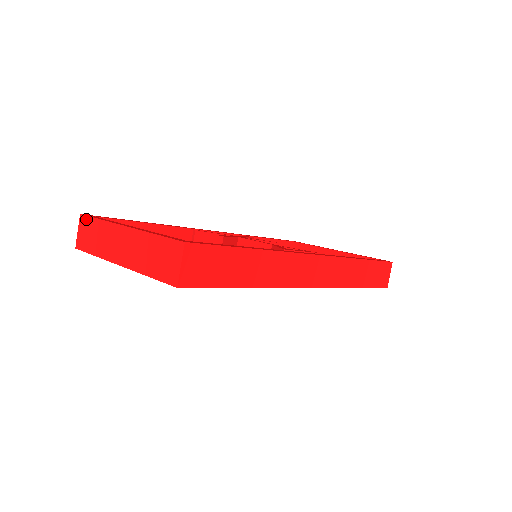
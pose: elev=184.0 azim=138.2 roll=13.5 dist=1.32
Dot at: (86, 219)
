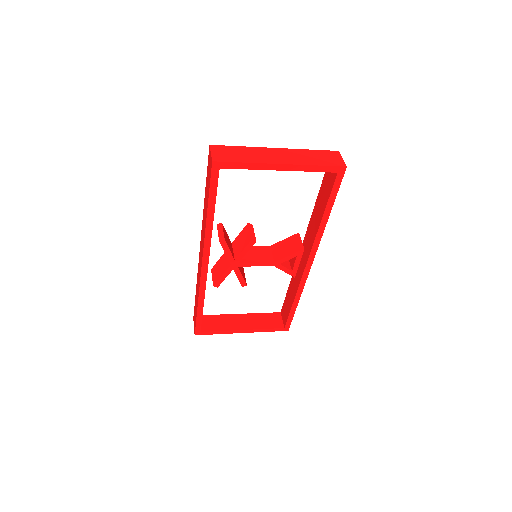
Dot at: (221, 147)
